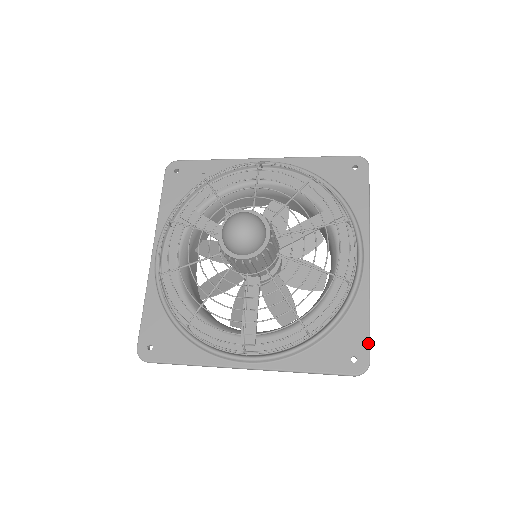
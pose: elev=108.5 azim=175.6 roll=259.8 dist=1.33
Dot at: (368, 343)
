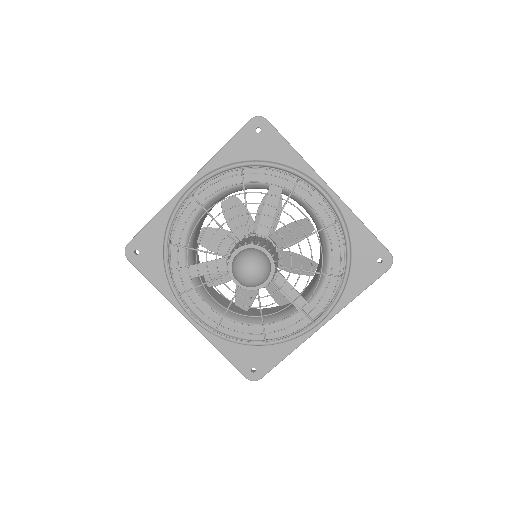
Dot at: (380, 244)
